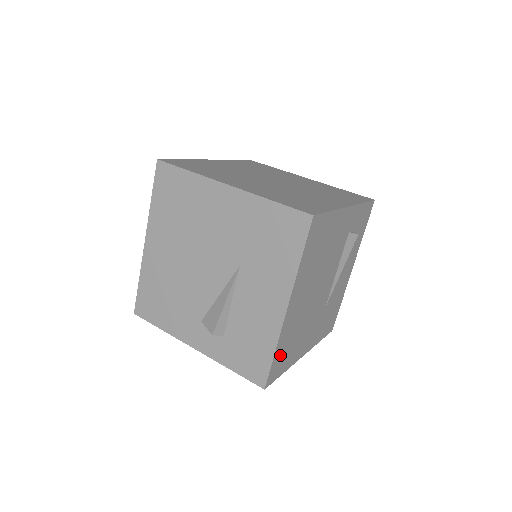
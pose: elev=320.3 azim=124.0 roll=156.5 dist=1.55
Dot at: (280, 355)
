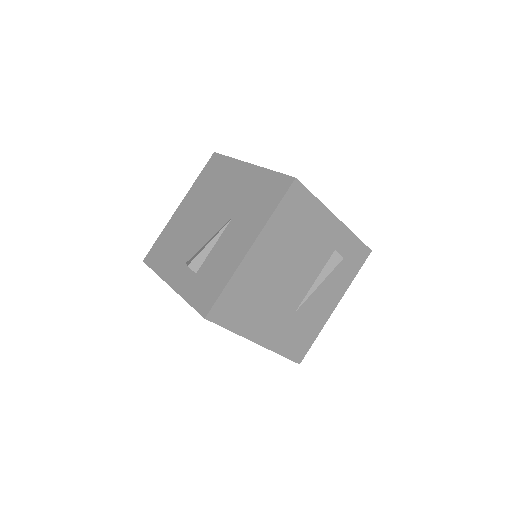
Dot at: (231, 298)
